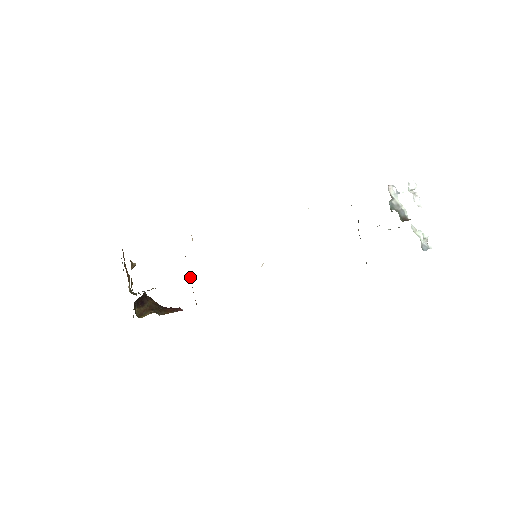
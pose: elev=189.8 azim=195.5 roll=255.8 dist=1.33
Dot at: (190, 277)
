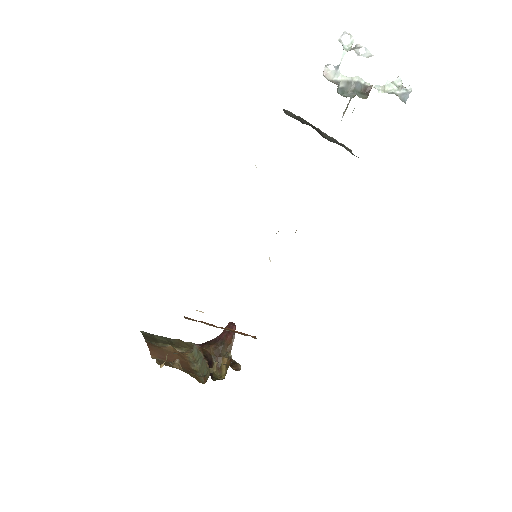
Dot at: (229, 330)
